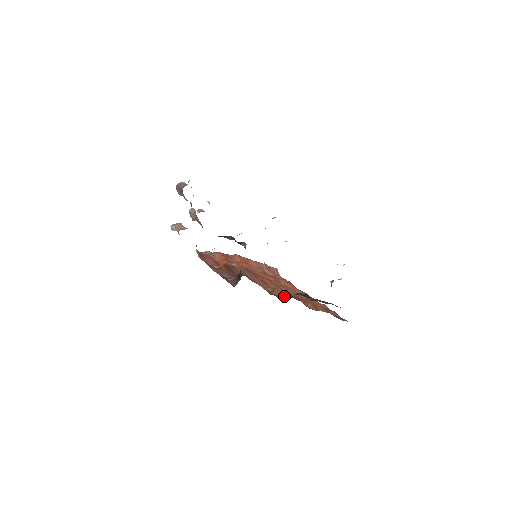
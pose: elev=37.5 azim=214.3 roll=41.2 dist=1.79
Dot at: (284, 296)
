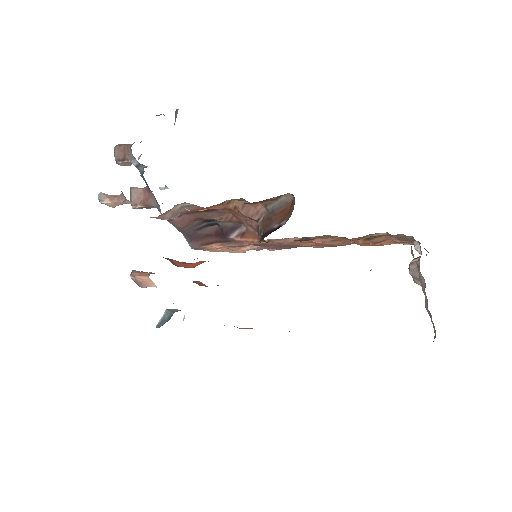
Dot at: occluded
